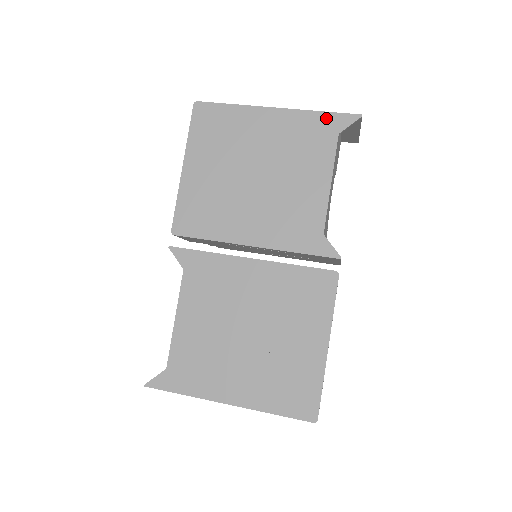
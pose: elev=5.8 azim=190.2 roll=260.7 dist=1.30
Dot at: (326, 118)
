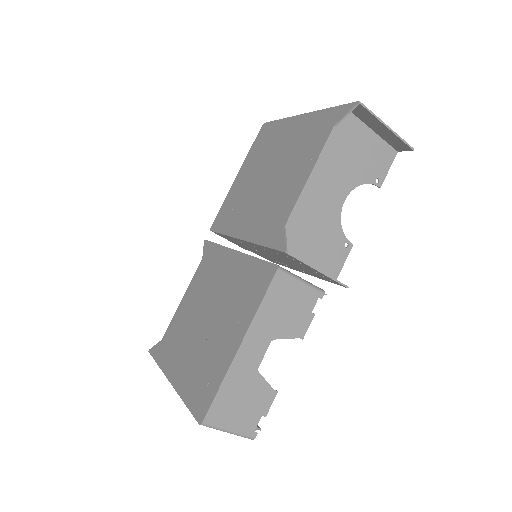
Dot at: (331, 113)
